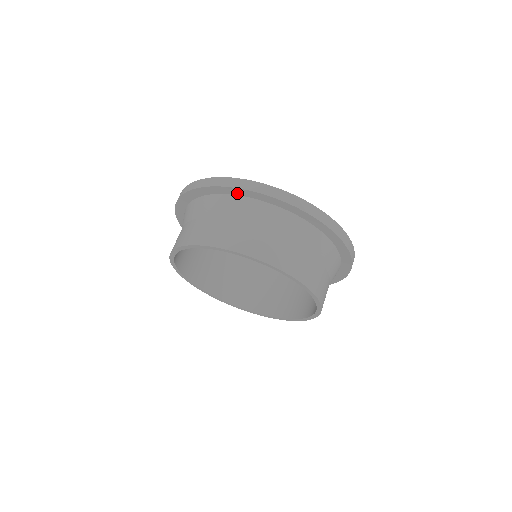
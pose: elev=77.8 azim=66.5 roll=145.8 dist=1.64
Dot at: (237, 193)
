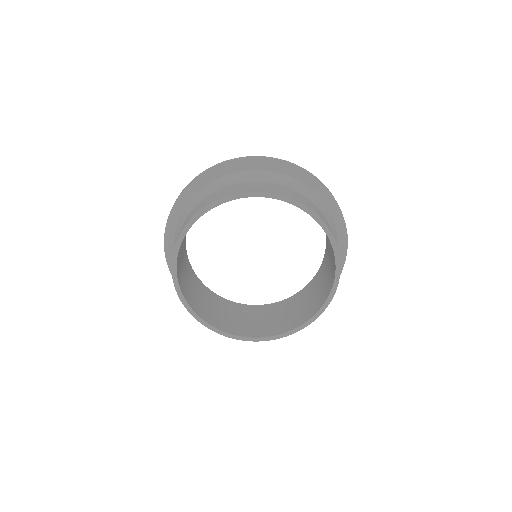
Dot at: (258, 167)
